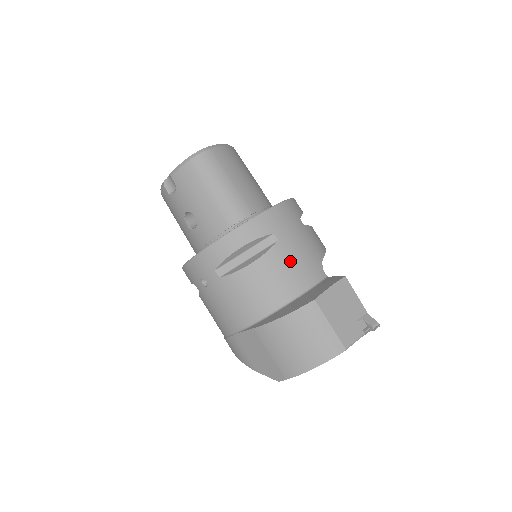
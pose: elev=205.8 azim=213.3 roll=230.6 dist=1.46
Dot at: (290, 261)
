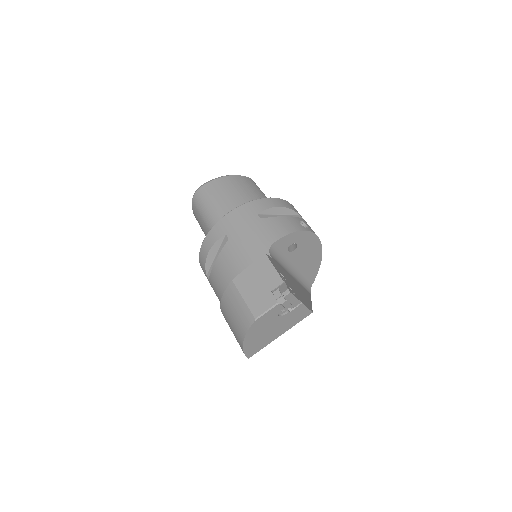
Dot at: (237, 253)
